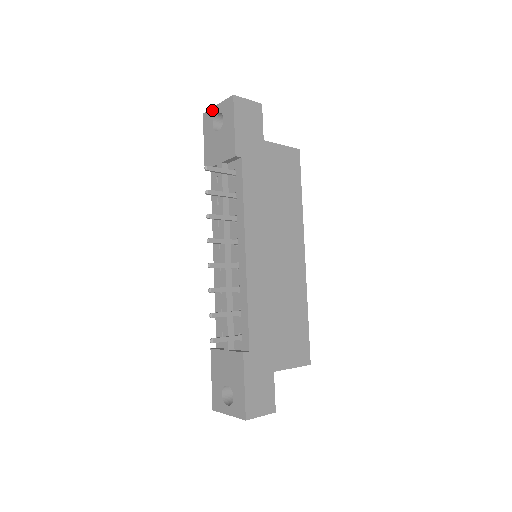
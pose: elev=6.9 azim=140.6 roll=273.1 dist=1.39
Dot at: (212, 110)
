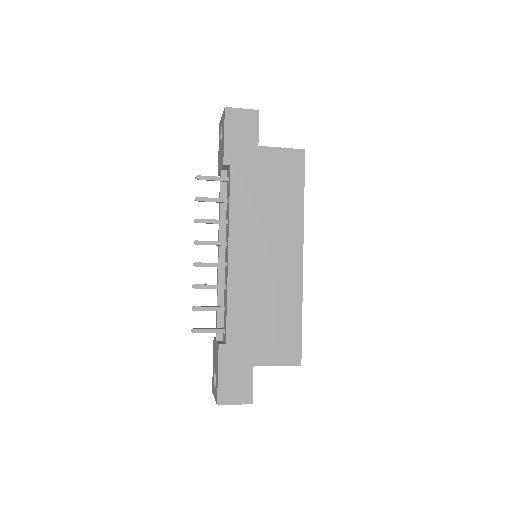
Dot at: occluded
